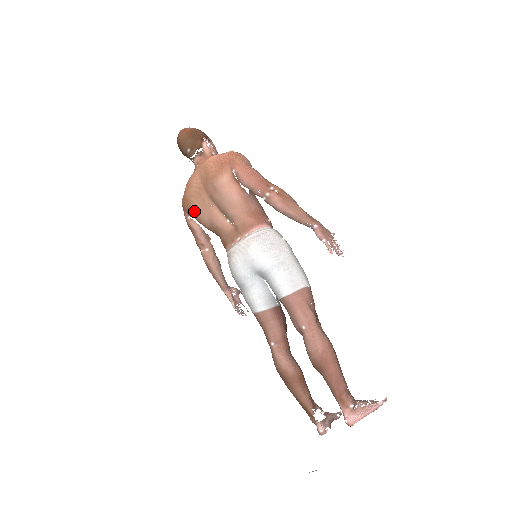
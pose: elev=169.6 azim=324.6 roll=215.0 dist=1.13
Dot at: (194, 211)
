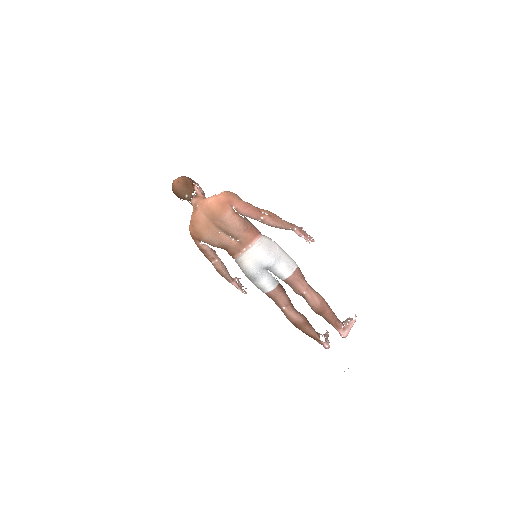
Dot at: (206, 239)
